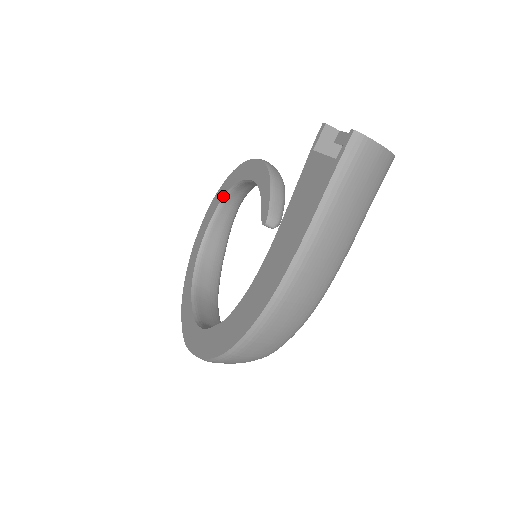
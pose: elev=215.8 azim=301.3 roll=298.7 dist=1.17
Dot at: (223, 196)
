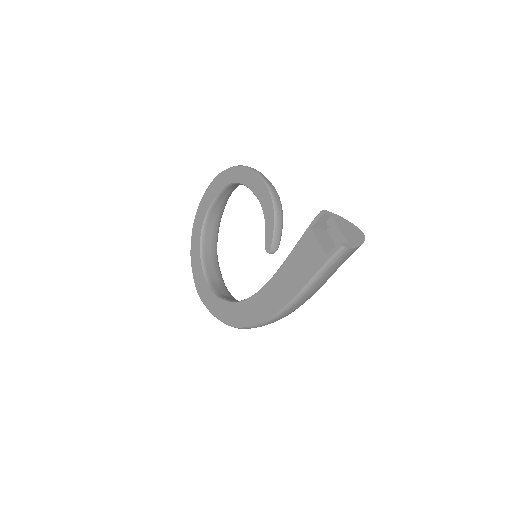
Dot at: (228, 184)
